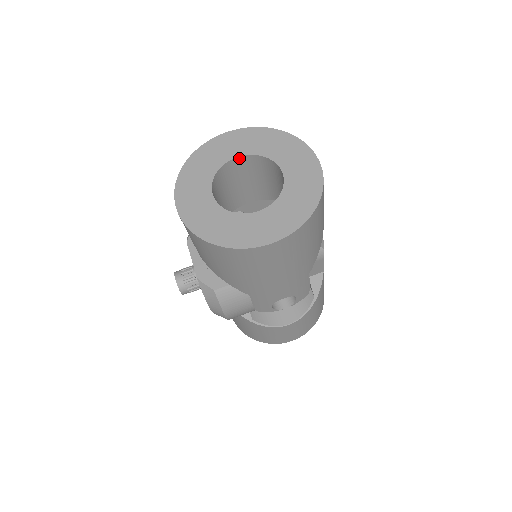
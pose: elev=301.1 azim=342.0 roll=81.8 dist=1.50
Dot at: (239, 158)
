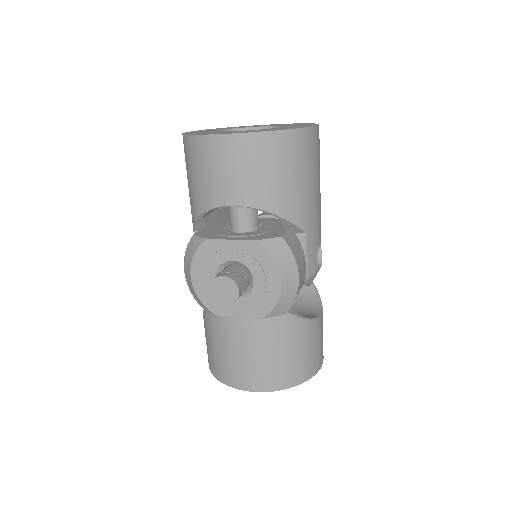
Dot at: occluded
